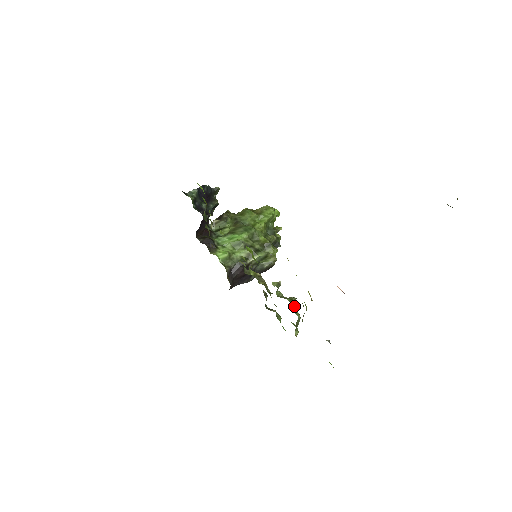
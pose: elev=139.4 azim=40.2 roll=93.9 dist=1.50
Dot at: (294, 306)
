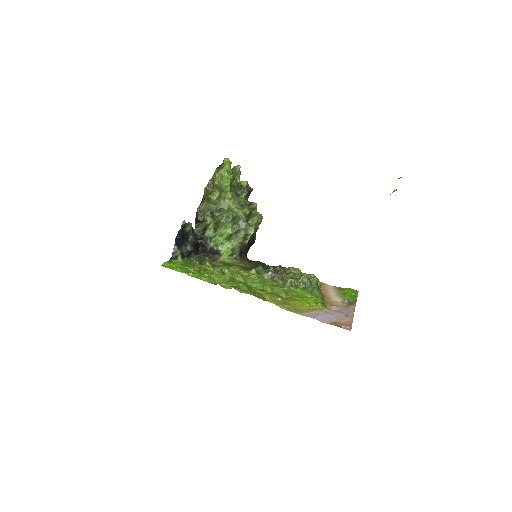
Dot at: (309, 283)
